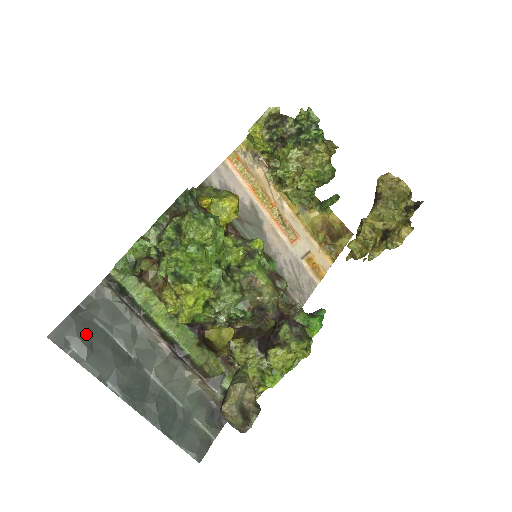
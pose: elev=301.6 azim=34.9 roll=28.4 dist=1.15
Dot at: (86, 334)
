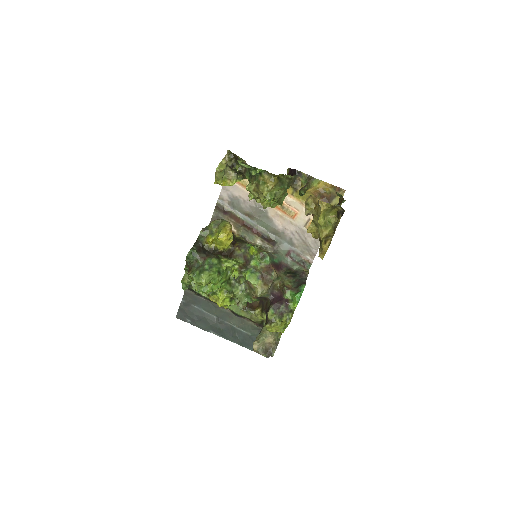
Dot at: (191, 313)
